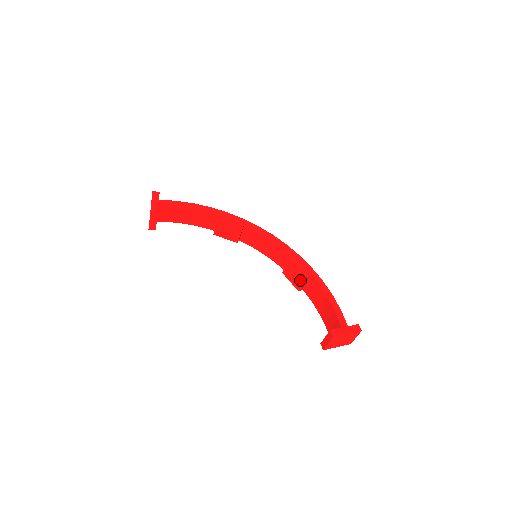
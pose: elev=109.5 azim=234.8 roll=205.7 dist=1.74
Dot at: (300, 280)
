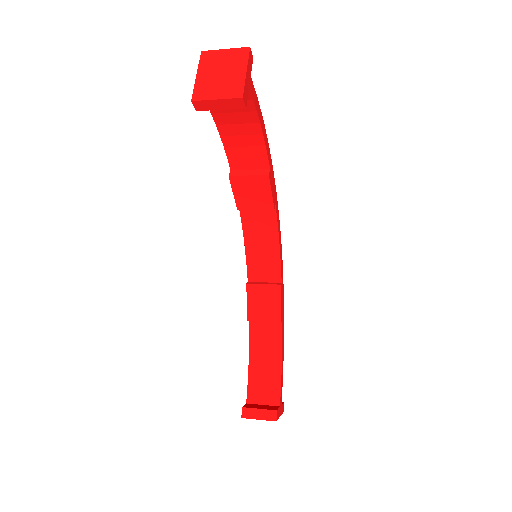
Dot at: (266, 315)
